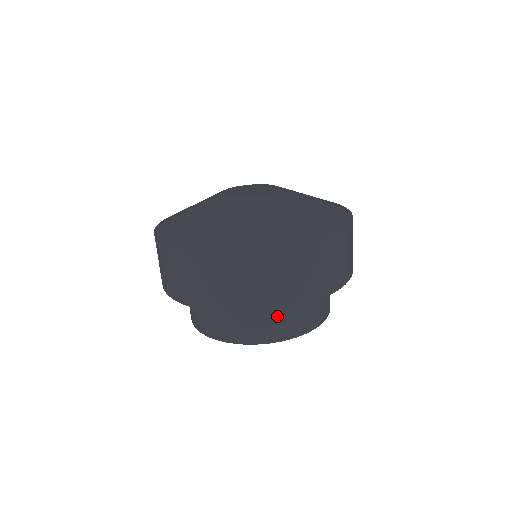
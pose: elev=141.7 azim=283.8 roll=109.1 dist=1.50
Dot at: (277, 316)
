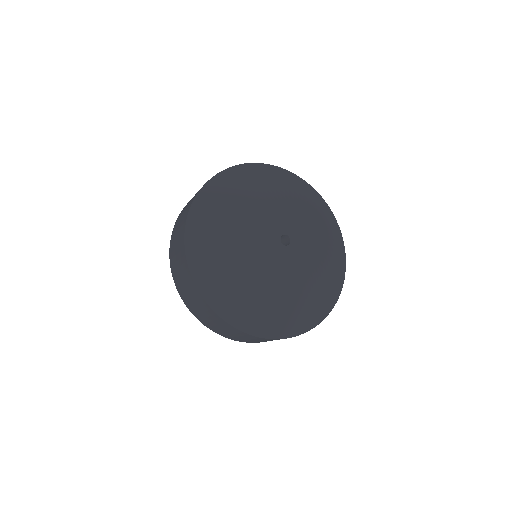
Dot at: occluded
